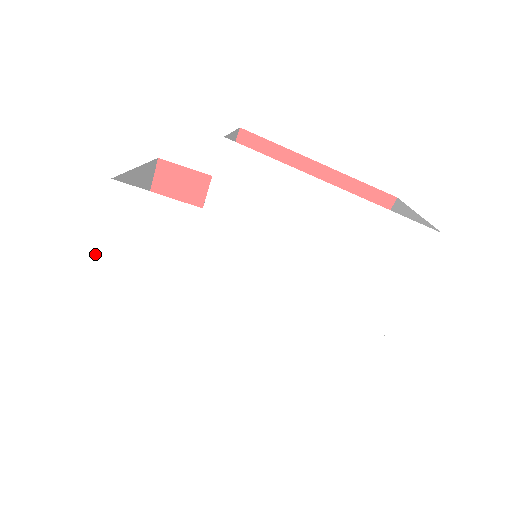
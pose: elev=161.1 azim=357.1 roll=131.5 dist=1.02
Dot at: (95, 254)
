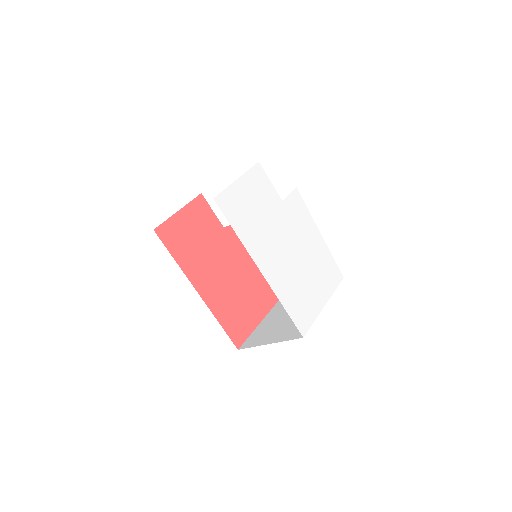
Dot at: (239, 178)
